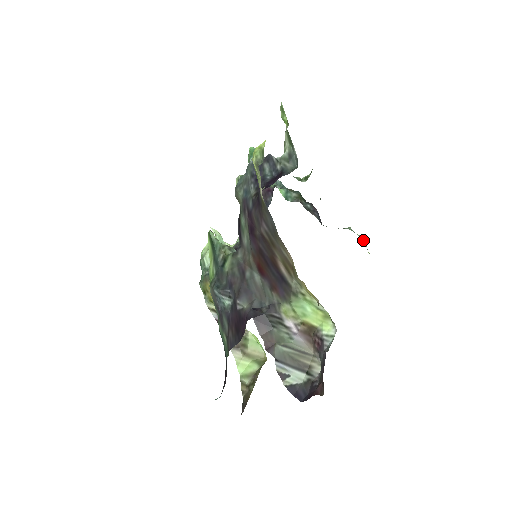
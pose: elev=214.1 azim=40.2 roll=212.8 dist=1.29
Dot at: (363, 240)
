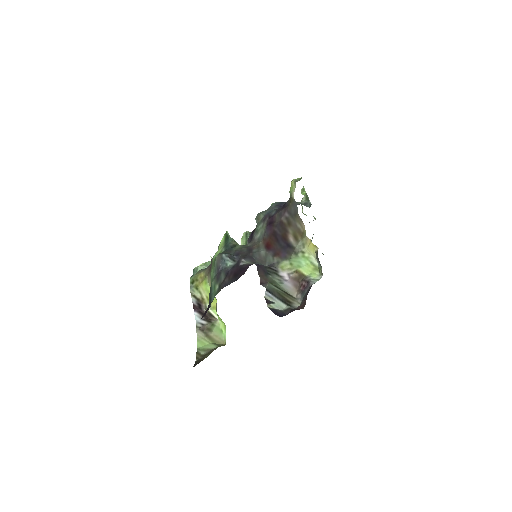
Dot at: occluded
